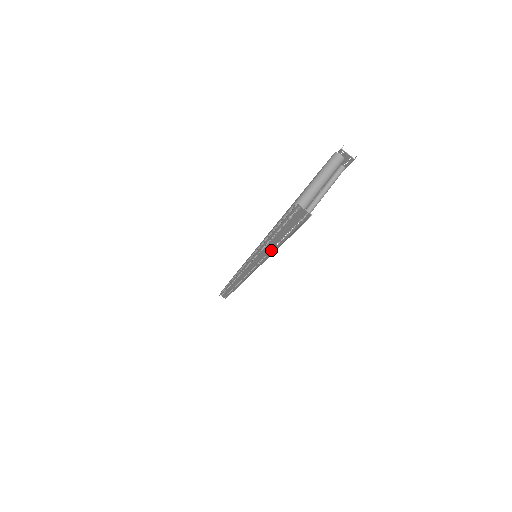
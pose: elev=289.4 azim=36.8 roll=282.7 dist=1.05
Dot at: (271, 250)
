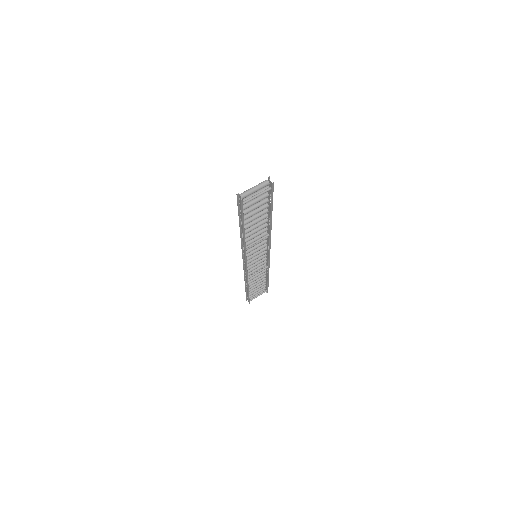
Dot at: (244, 233)
